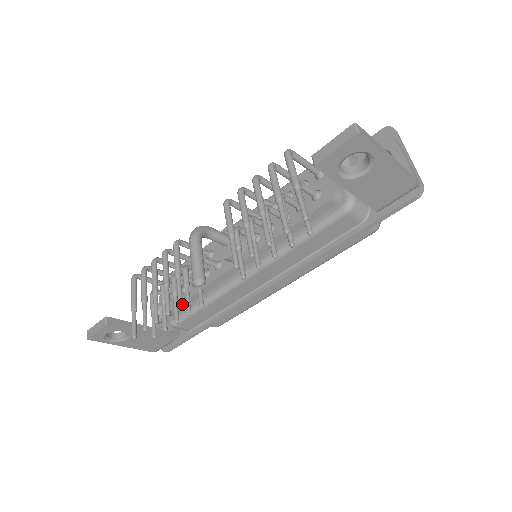
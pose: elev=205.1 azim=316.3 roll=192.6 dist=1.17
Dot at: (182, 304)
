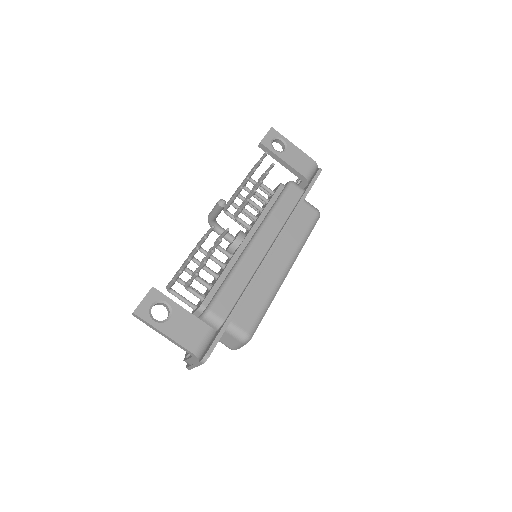
Dot at: (214, 226)
